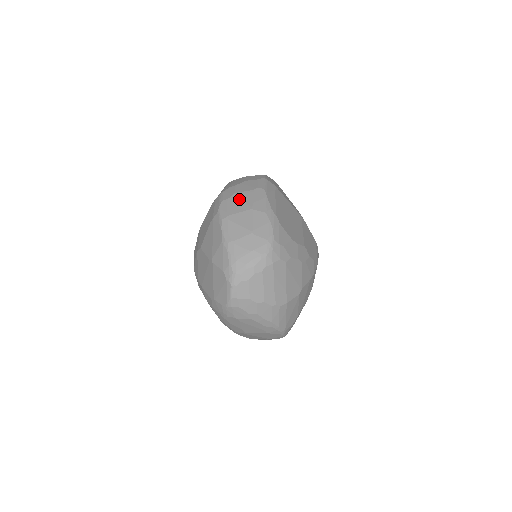
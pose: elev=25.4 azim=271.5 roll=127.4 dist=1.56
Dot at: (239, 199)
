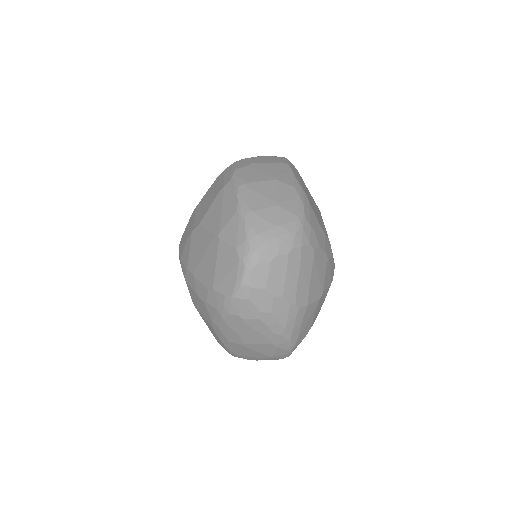
Dot at: (259, 169)
